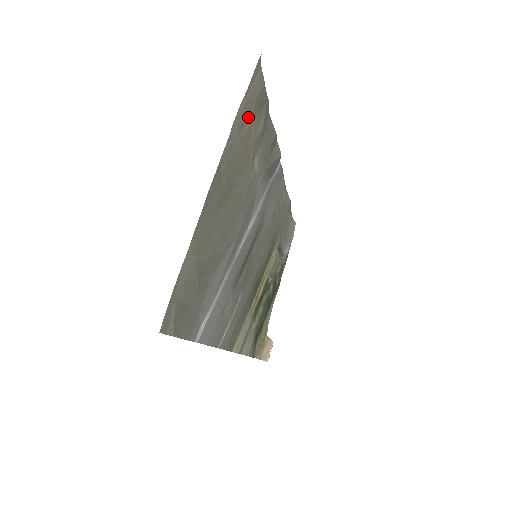
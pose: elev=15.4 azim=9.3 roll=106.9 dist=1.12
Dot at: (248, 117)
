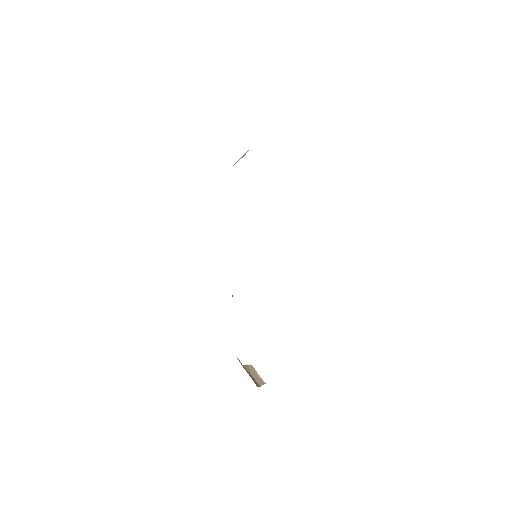
Dot at: occluded
